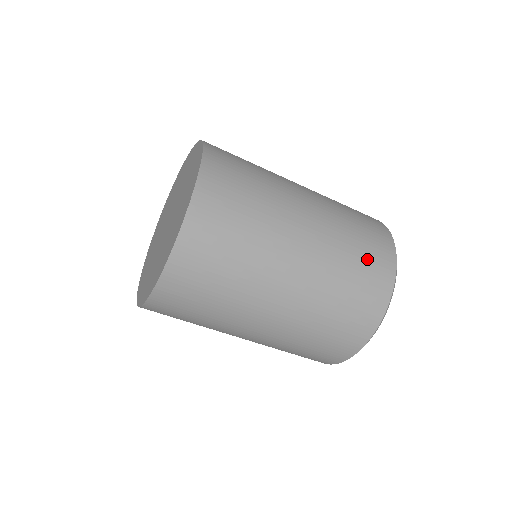
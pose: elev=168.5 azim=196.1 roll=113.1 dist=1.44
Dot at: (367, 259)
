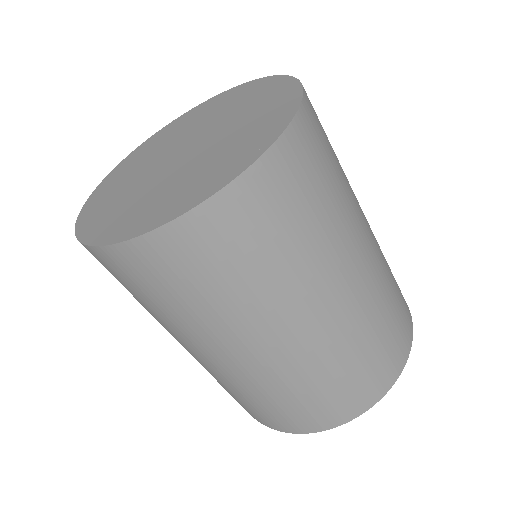
Dot at: occluded
